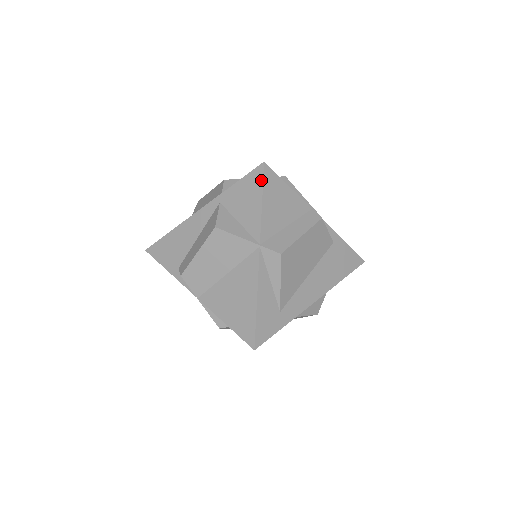
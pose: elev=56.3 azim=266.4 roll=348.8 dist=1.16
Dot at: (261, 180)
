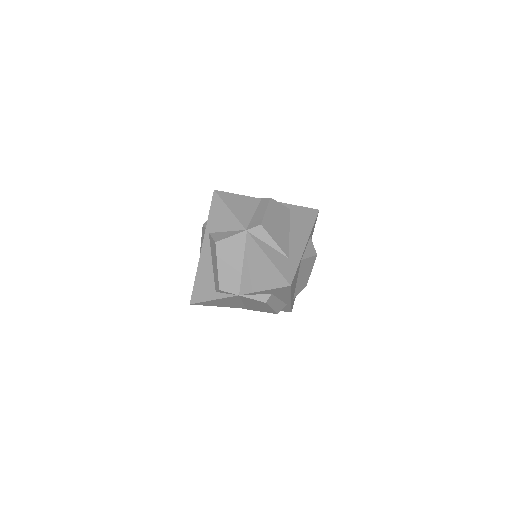
Dot at: (220, 200)
